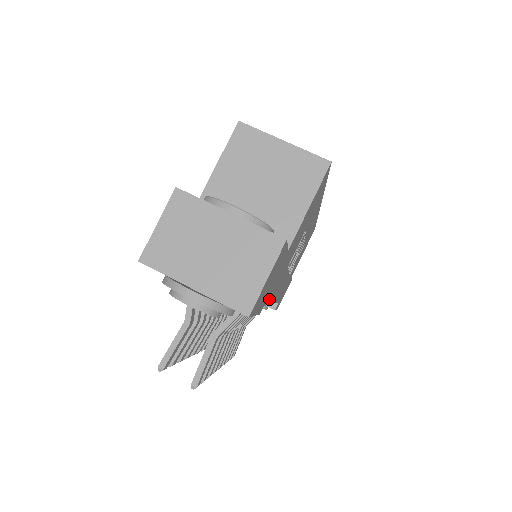
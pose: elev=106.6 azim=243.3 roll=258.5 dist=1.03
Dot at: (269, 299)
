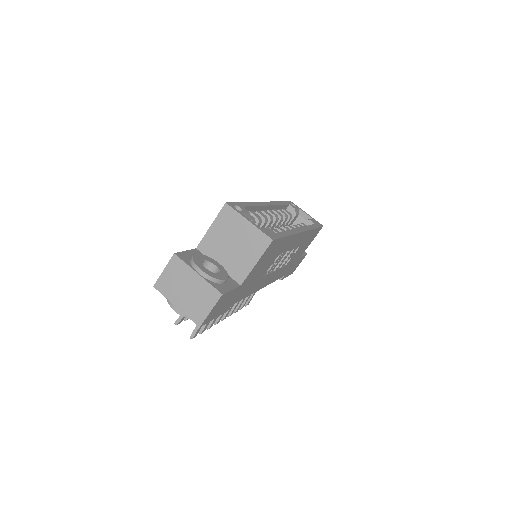
Dot at: (240, 299)
